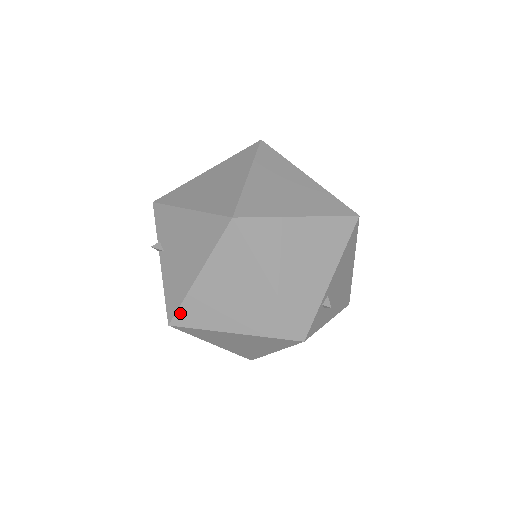
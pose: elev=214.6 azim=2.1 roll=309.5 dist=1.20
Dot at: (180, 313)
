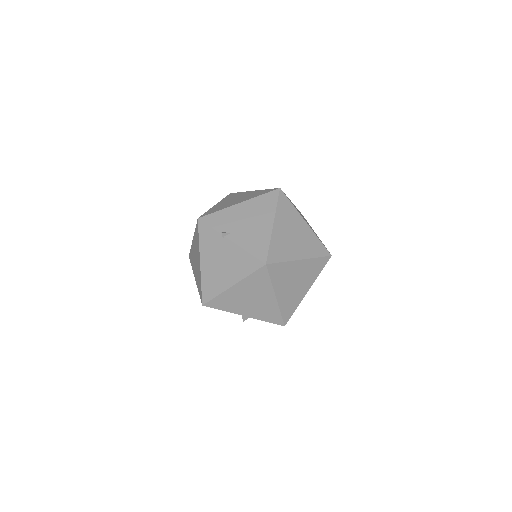
Dot at: (270, 253)
